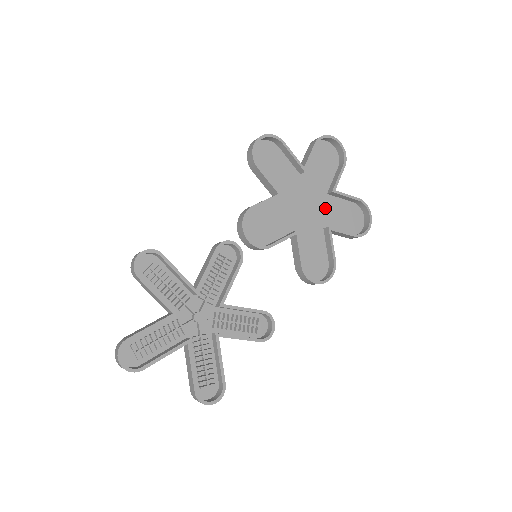
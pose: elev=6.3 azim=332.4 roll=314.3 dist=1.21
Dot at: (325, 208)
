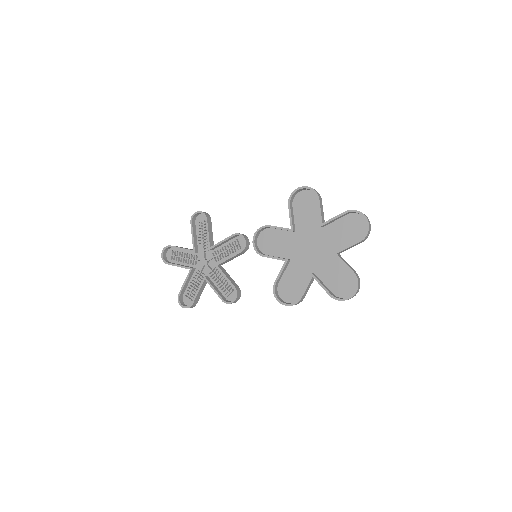
Dot at: (326, 261)
